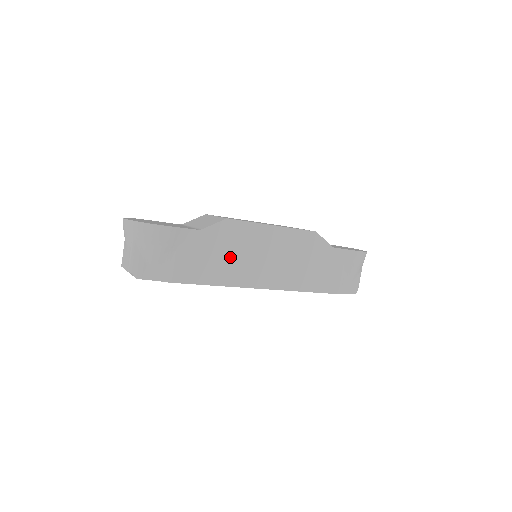
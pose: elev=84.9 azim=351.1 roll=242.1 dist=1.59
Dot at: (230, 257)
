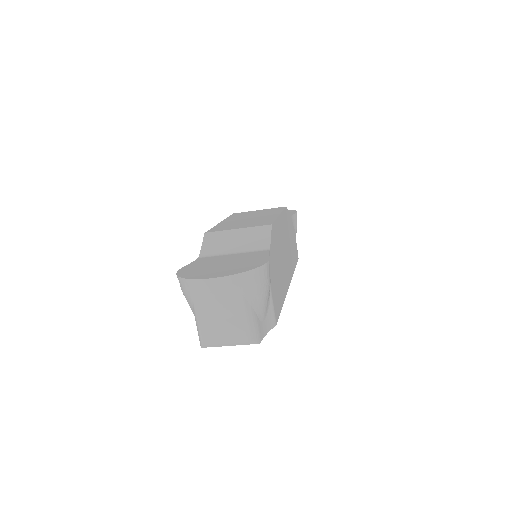
Dot at: (280, 266)
